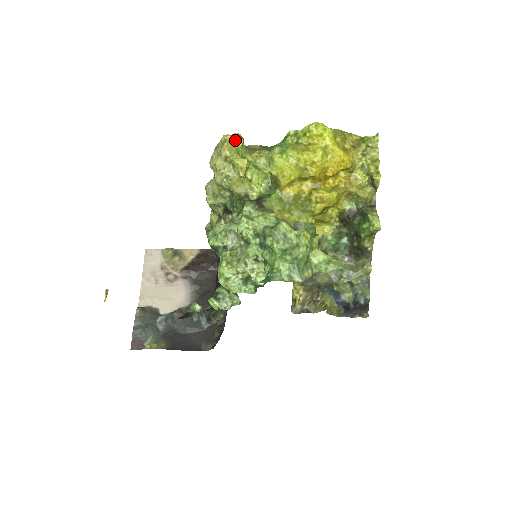
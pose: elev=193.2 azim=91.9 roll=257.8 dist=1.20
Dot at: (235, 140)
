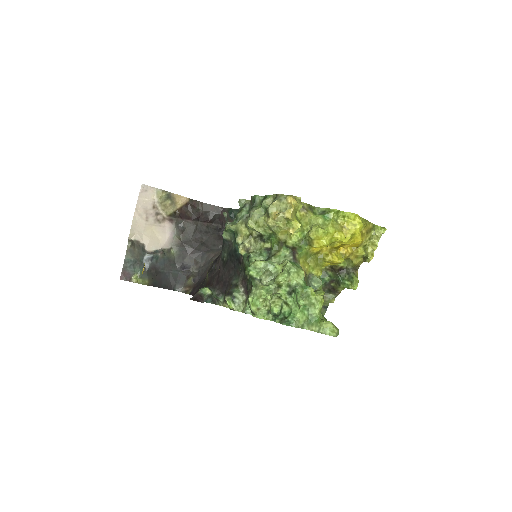
Dot at: (298, 205)
